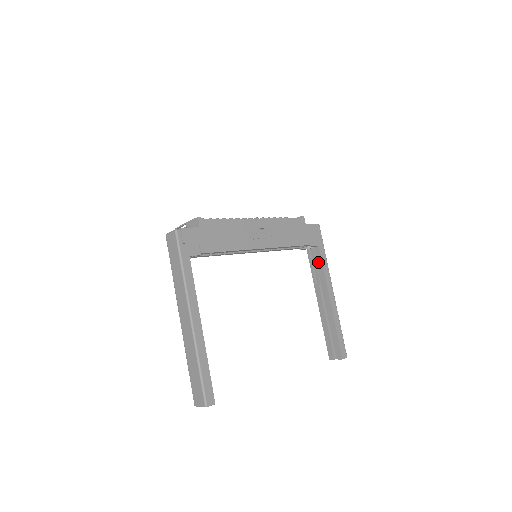
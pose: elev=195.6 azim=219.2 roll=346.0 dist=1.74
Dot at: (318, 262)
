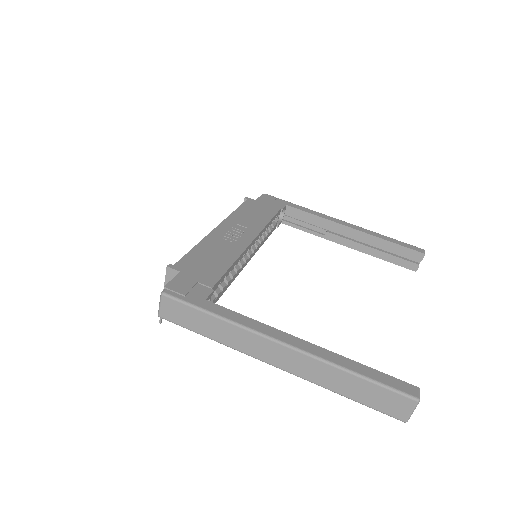
Dot at: (302, 218)
